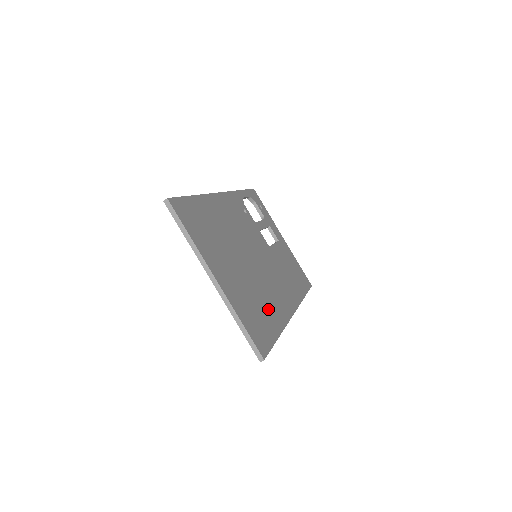
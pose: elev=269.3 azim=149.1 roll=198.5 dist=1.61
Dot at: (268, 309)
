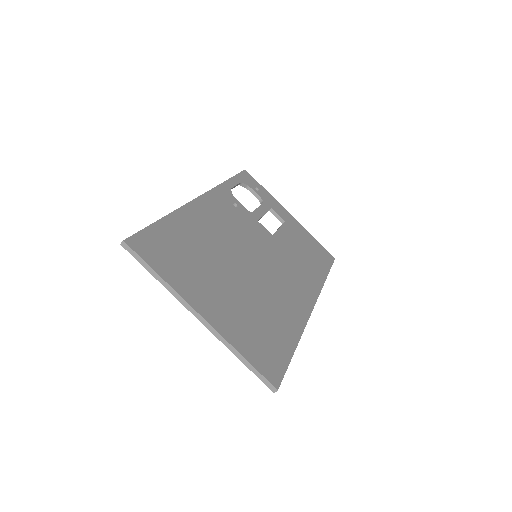
Dot at: (278, 319)
